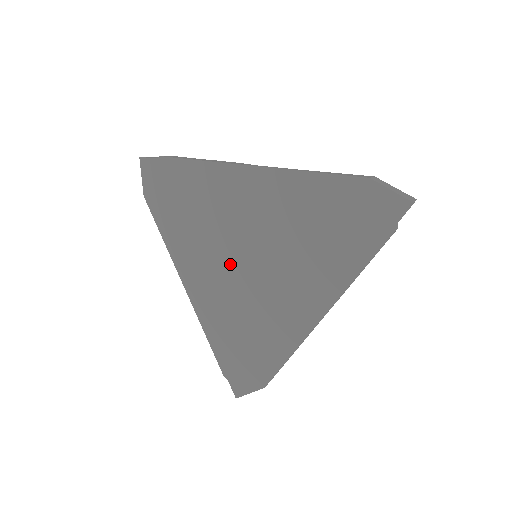
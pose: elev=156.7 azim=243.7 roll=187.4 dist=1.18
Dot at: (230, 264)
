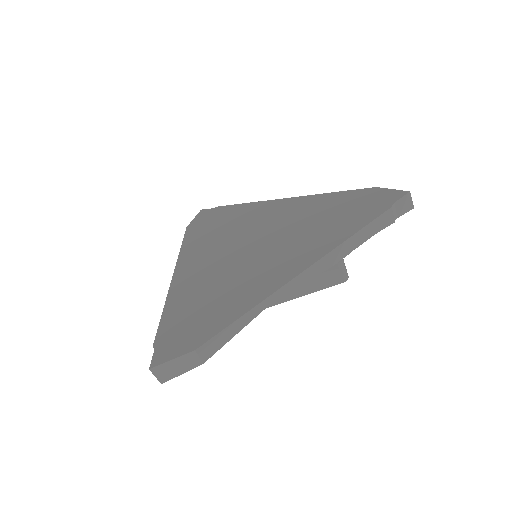
Dot at: (230, 252)
